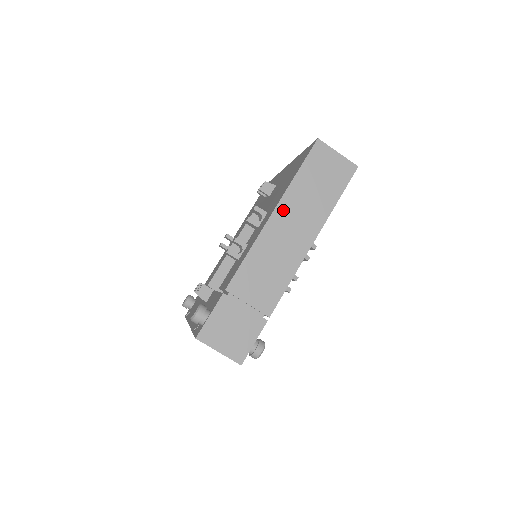
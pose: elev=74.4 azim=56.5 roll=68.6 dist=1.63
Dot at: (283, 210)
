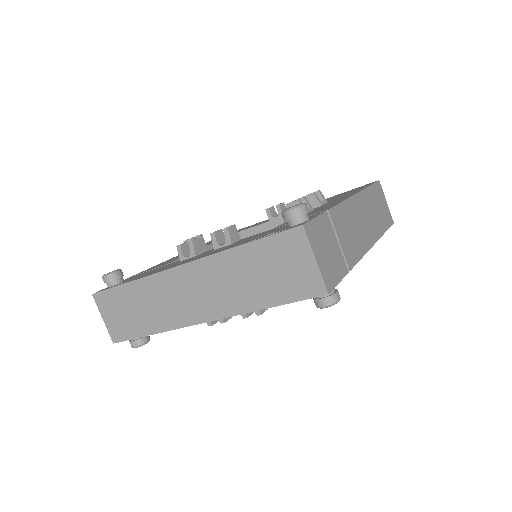
Dot at: (363, 199)
